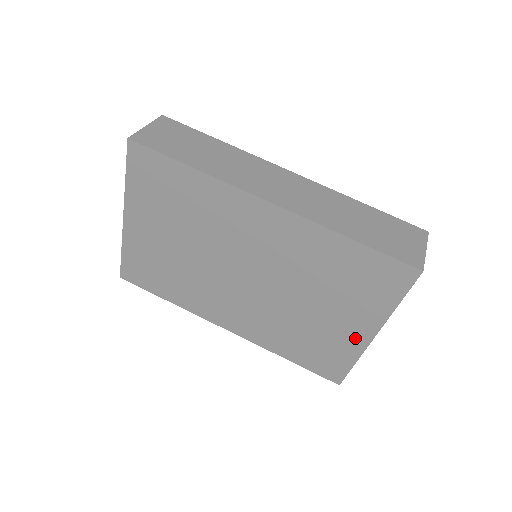
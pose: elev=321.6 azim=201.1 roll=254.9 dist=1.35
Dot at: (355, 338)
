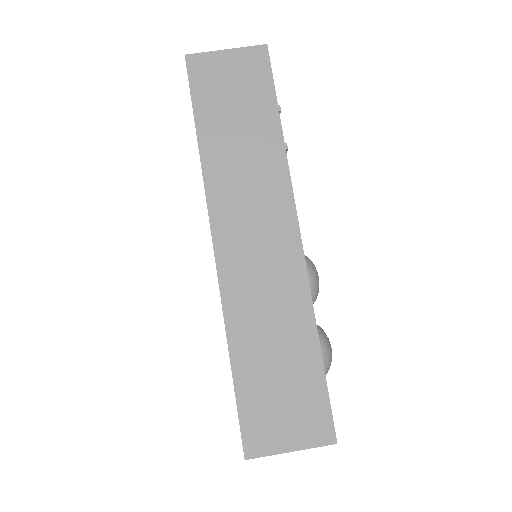
Dot at: occluded
